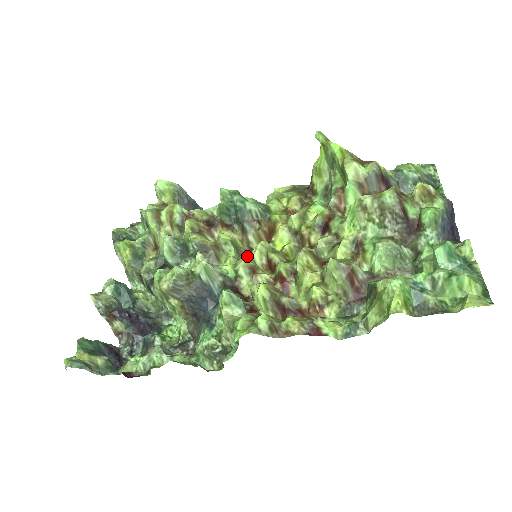
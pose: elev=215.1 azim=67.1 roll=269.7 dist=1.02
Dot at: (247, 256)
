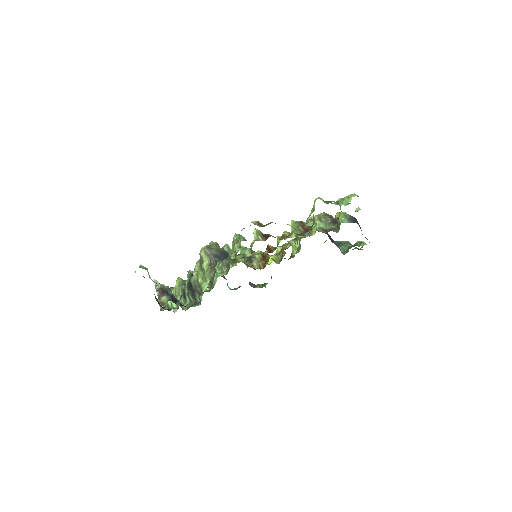
Dot at: occluded
